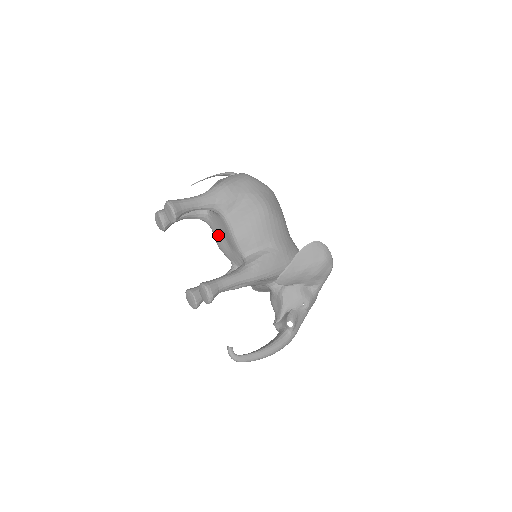
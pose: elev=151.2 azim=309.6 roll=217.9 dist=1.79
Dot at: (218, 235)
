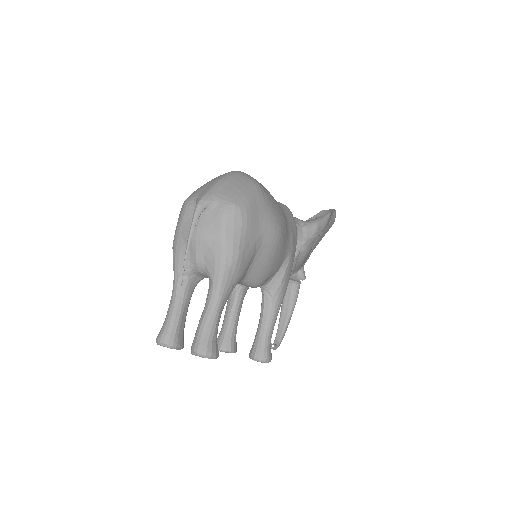
Dot at: occluded
